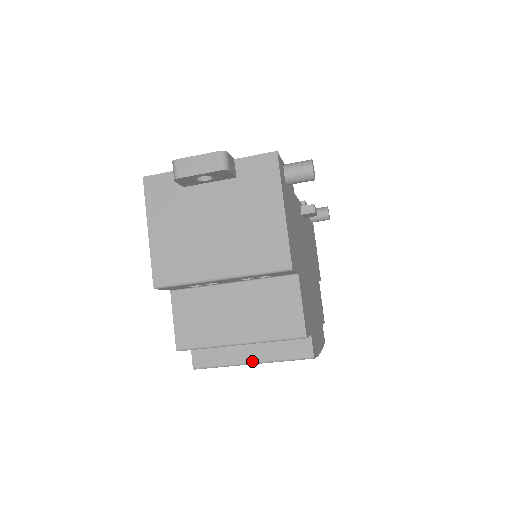
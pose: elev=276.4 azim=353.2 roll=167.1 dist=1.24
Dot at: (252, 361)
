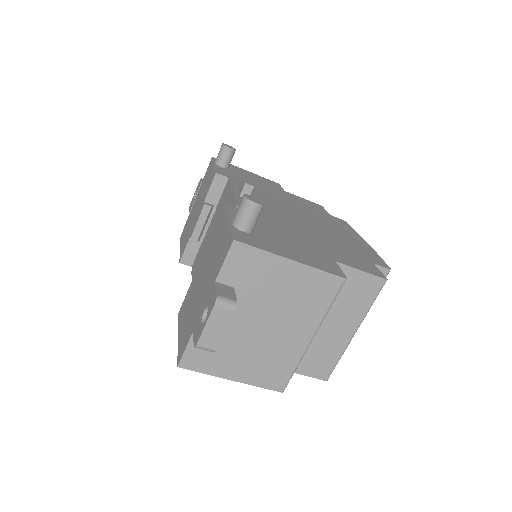
Dot at: occluded
